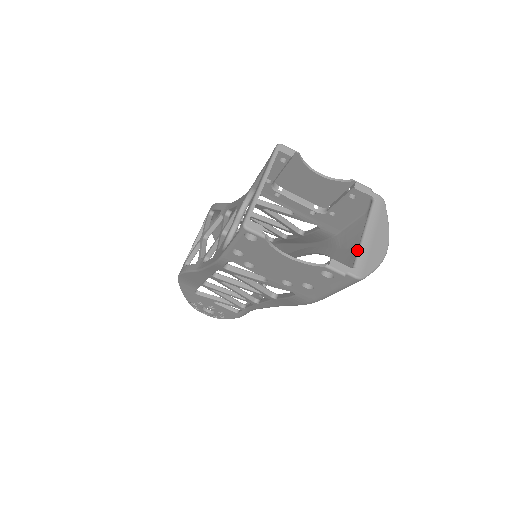
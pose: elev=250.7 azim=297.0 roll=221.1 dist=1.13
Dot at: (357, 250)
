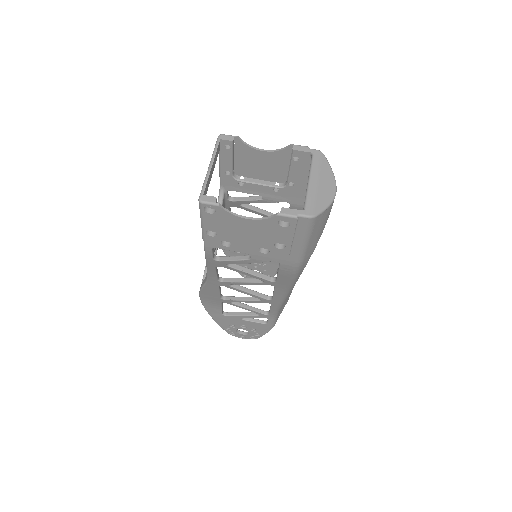
Dot at: (305, 196)
